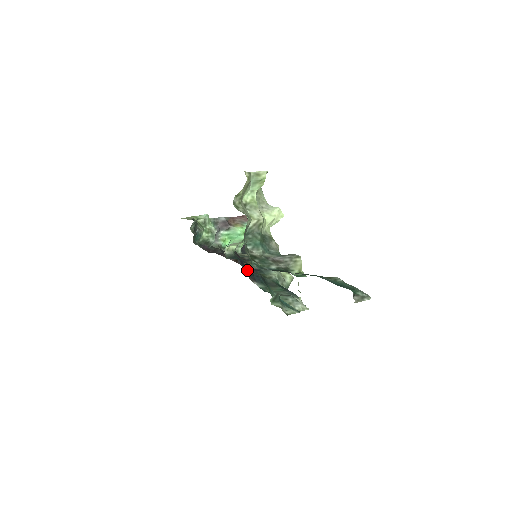
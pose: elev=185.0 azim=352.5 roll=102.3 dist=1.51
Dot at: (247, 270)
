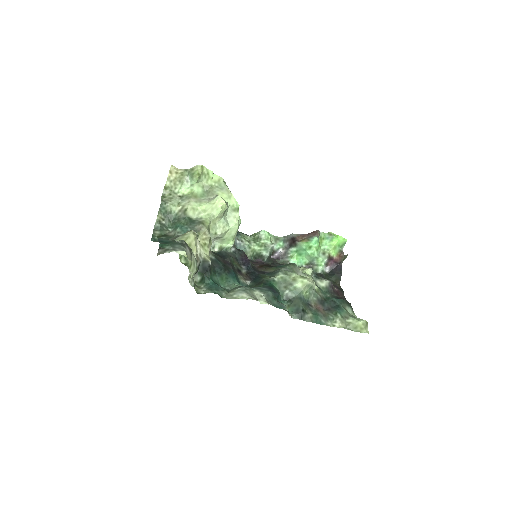
Dot at: (250, 271)
